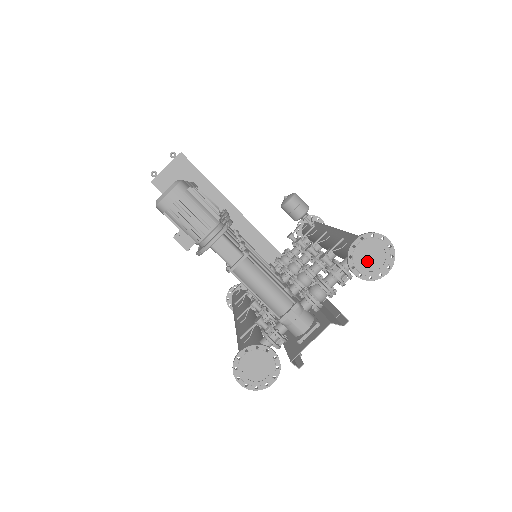
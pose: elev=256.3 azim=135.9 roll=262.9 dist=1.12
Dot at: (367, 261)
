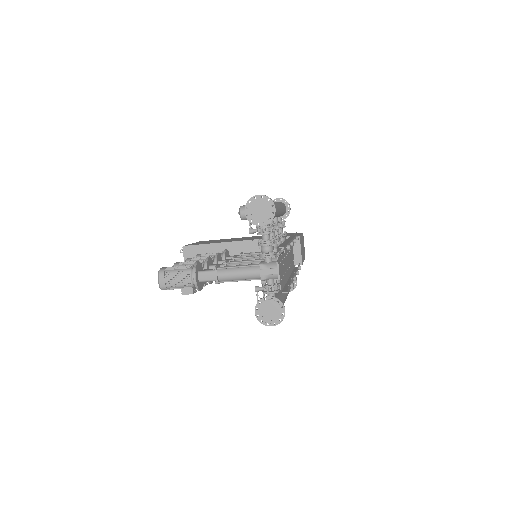
Dot at: (260, 214)
